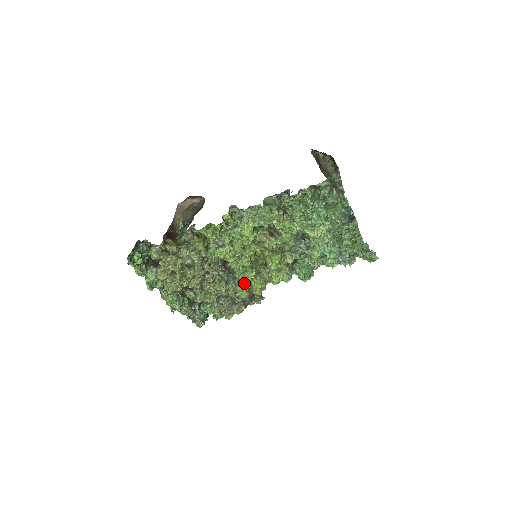
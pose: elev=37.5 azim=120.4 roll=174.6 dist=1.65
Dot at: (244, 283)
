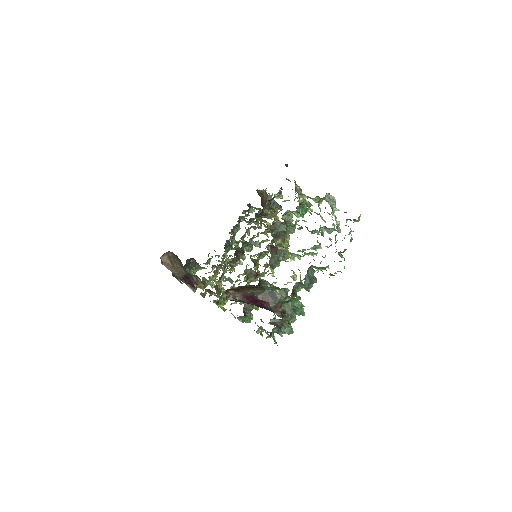
Dot at: occluded
